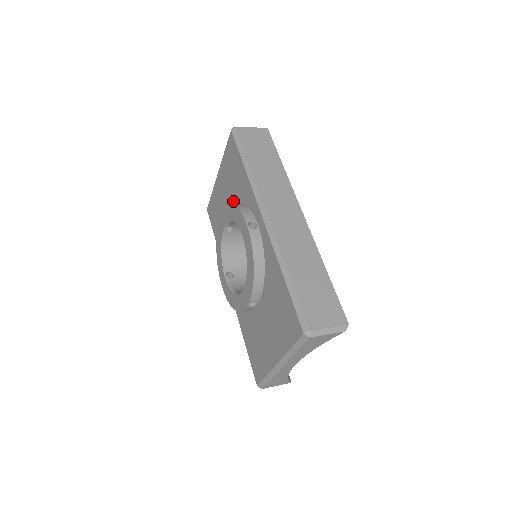
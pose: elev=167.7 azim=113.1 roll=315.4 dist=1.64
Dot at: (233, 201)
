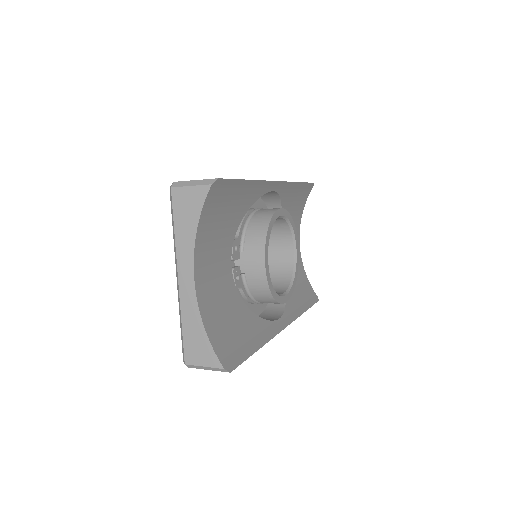
Dot at: occluded
